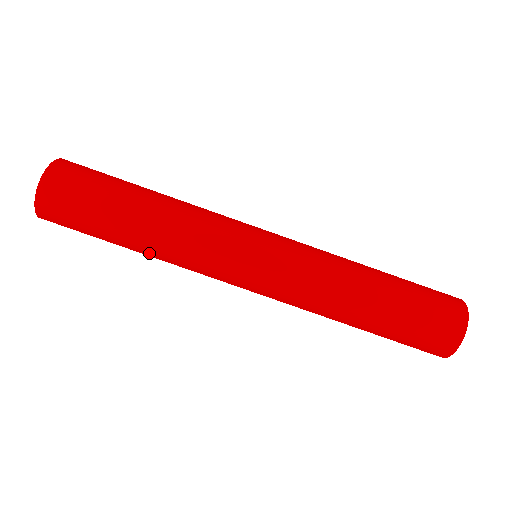
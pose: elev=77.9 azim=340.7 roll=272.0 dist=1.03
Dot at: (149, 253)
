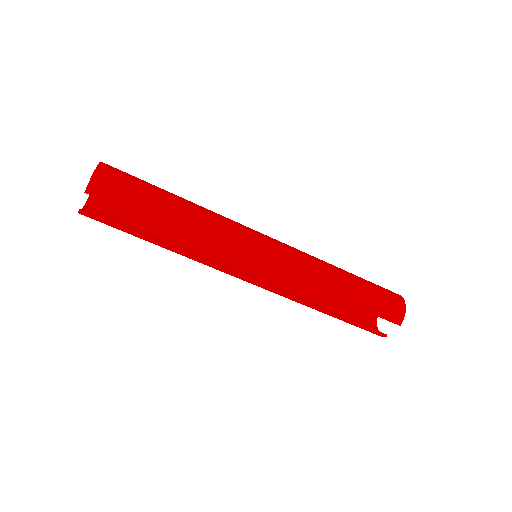
Dot at: (186, 228)
